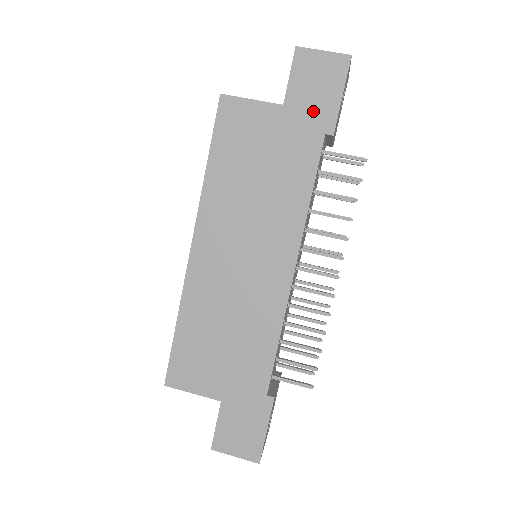
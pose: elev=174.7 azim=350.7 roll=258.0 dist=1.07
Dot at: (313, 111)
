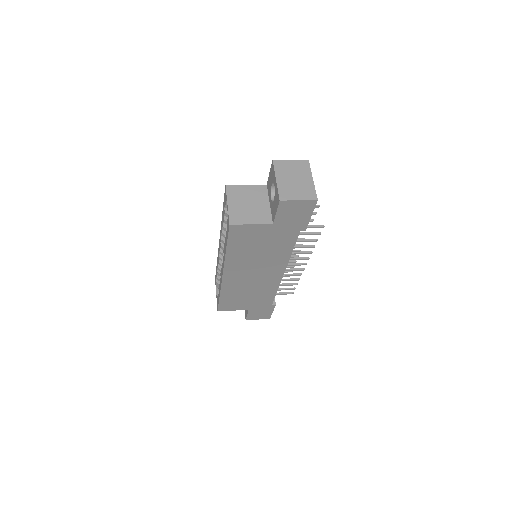
Dot at: (293, 224)
